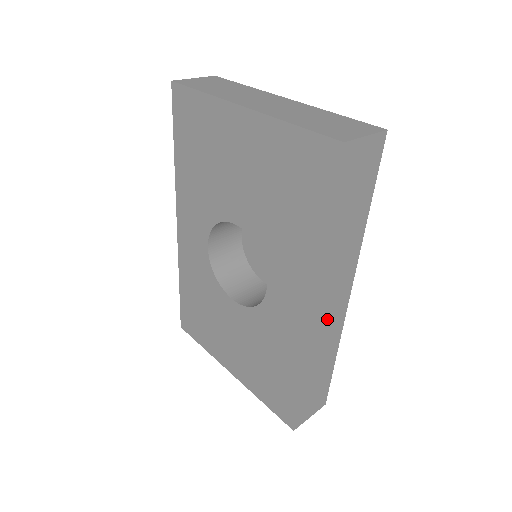
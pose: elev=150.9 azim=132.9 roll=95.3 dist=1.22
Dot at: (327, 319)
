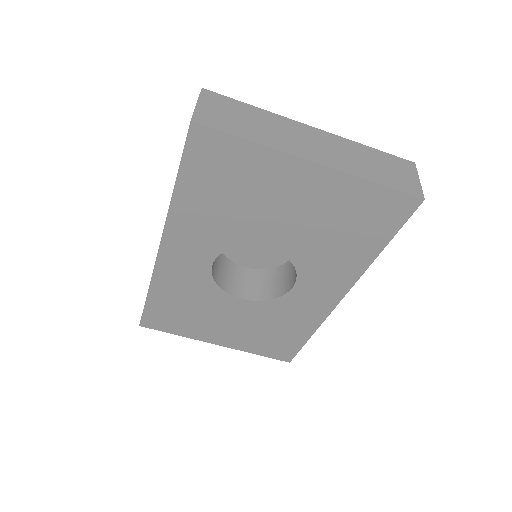
Dot at: occluded
